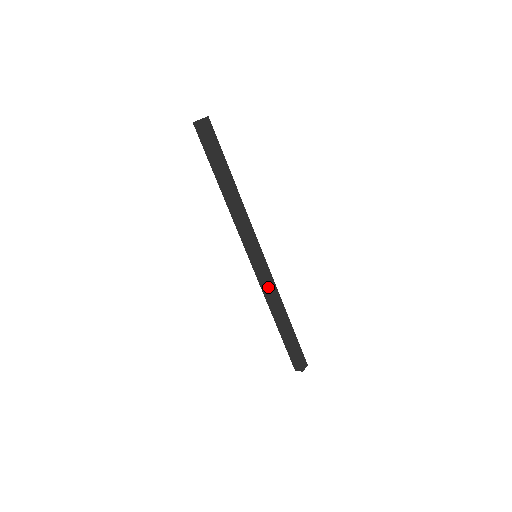
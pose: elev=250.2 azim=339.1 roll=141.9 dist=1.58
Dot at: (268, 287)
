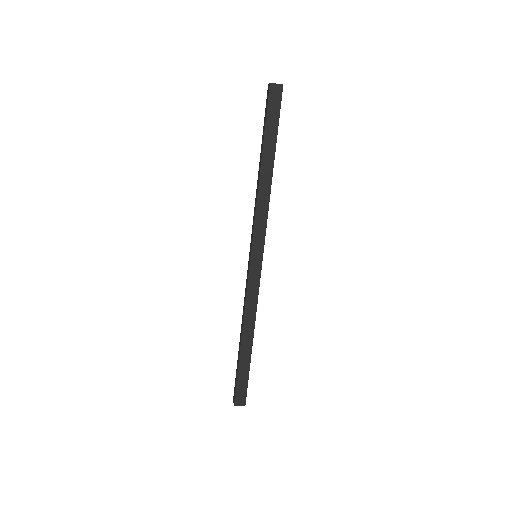
Dot at: (246, 294)
